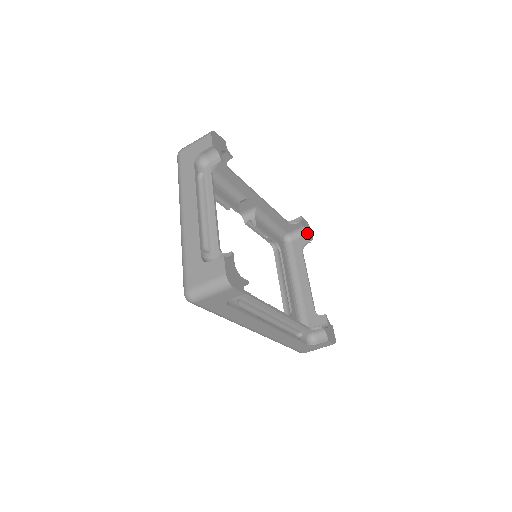
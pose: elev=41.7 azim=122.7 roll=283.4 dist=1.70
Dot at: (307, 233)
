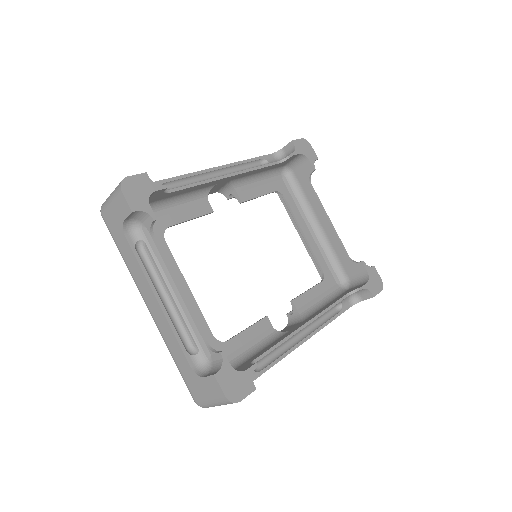
Dot at: (307, 159)
